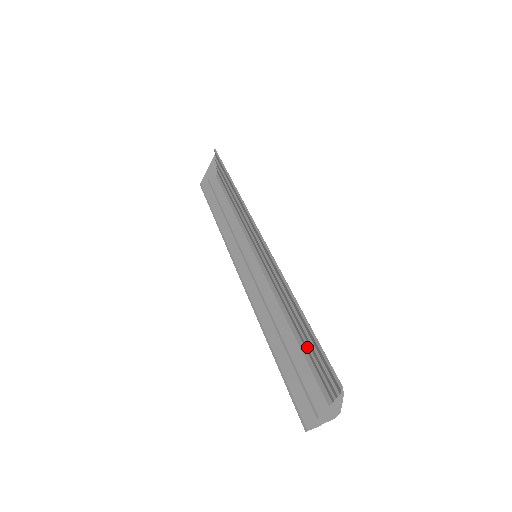
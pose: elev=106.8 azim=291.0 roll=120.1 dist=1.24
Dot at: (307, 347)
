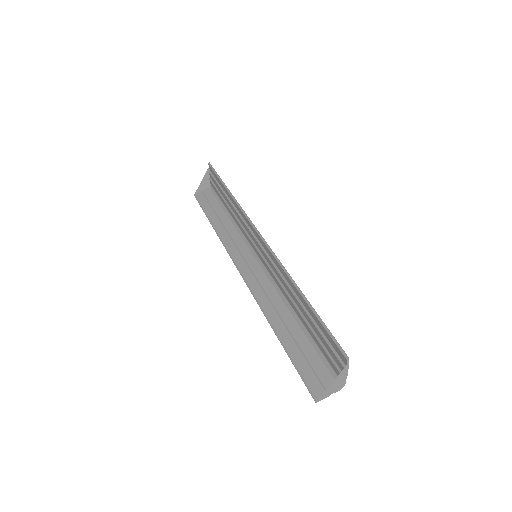
Dot at: (311, 331)
